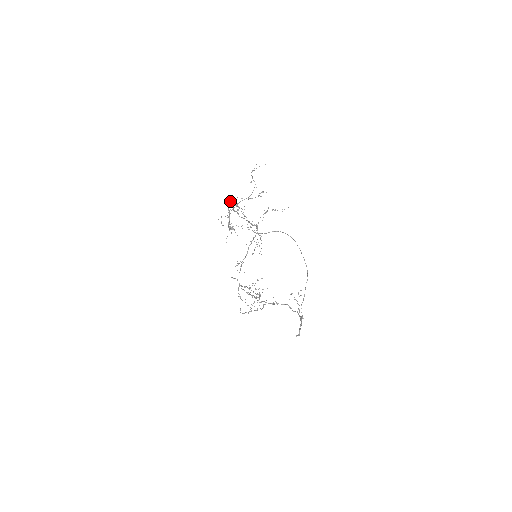
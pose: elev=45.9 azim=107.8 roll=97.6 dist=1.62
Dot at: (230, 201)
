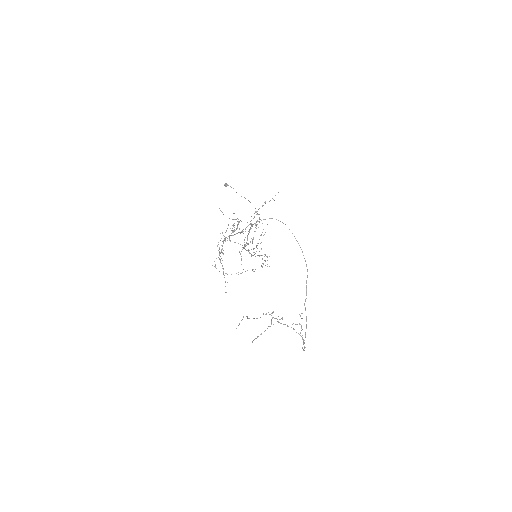
Dot at: occluded
